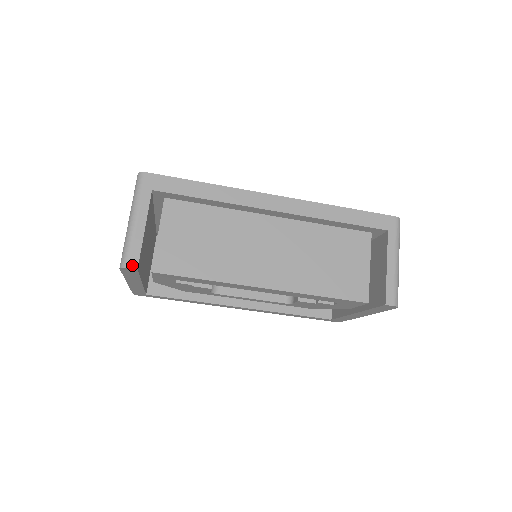
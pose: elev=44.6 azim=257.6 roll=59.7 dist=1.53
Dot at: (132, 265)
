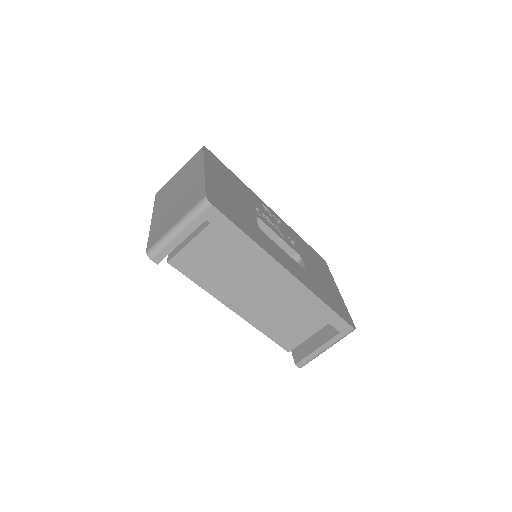
Dot at: (155, 260)
